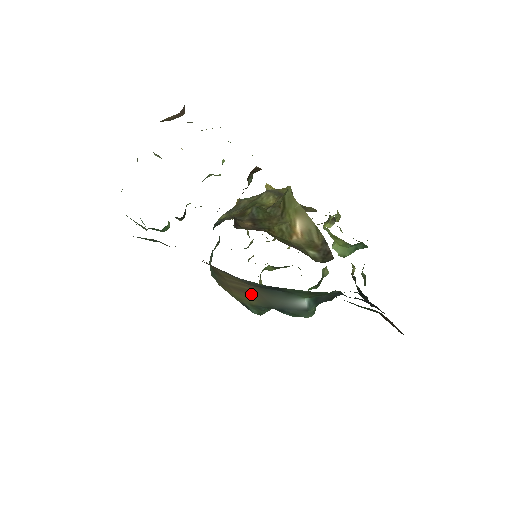
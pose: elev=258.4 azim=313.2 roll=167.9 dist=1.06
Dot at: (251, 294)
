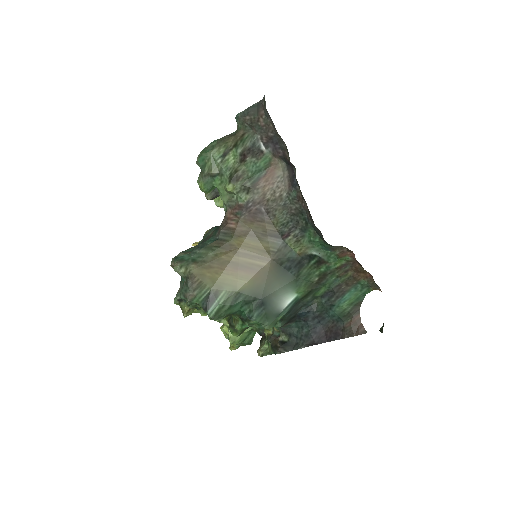
Dot at: (256, 272)
